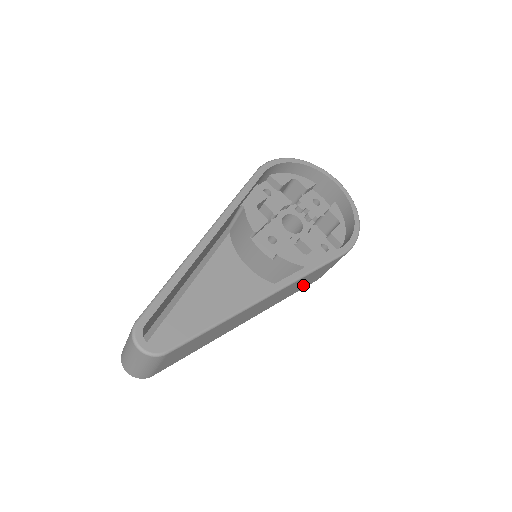
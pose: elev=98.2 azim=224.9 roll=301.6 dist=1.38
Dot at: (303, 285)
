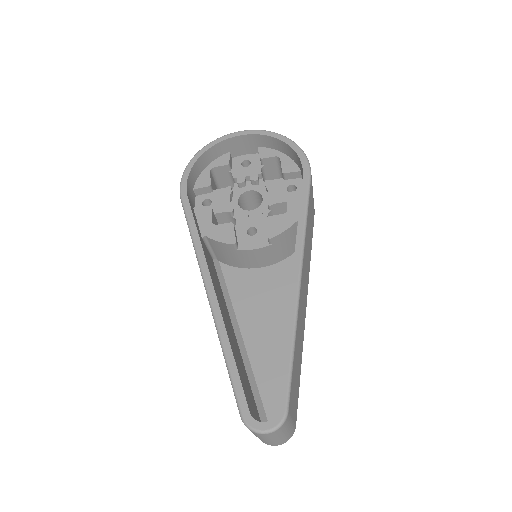
Dot at: (311, 232)
